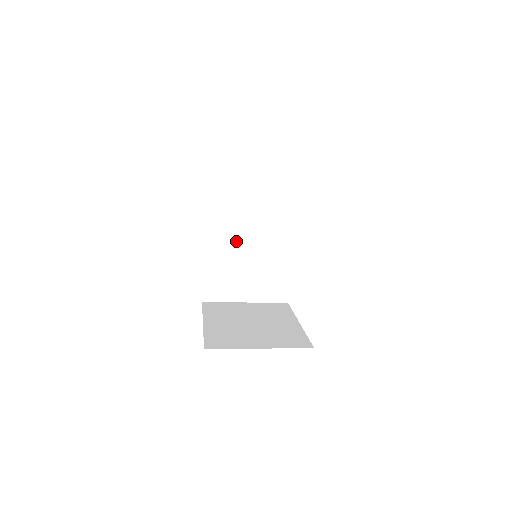
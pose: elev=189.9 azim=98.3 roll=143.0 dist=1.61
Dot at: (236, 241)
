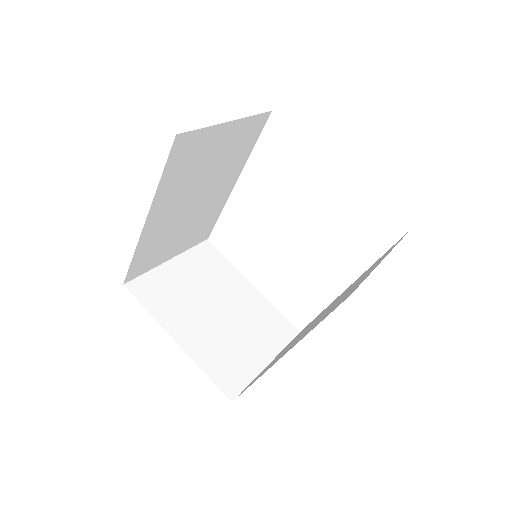
Dot at: (184, 202)
